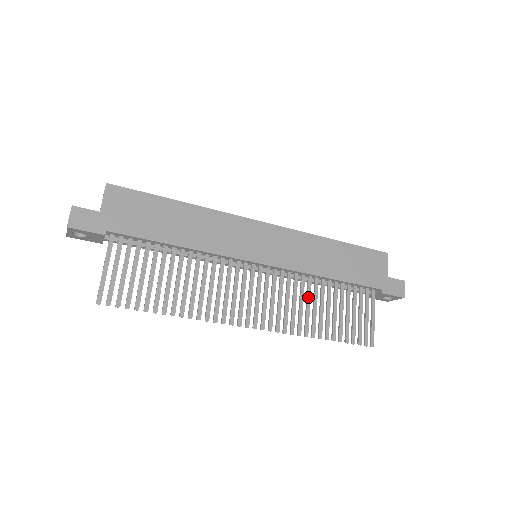
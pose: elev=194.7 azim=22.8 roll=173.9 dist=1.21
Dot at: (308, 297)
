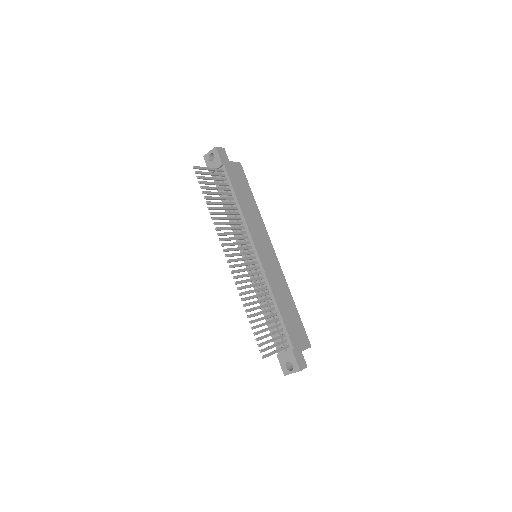
Dot at: (260, 295)
